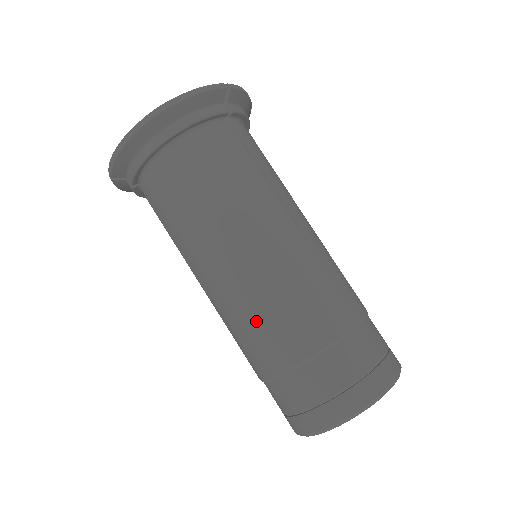
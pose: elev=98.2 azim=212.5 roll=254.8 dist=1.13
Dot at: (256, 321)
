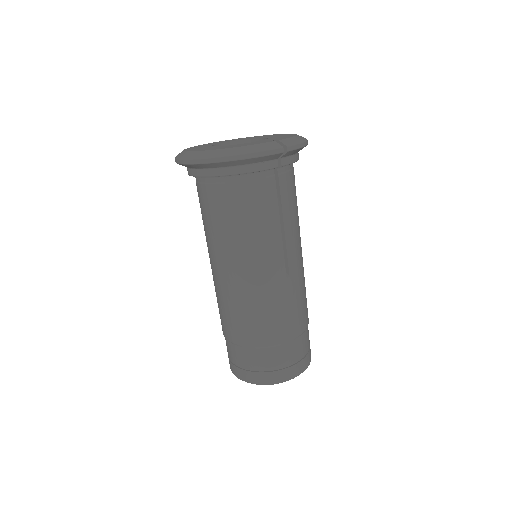
Dot at: (231, 311)
